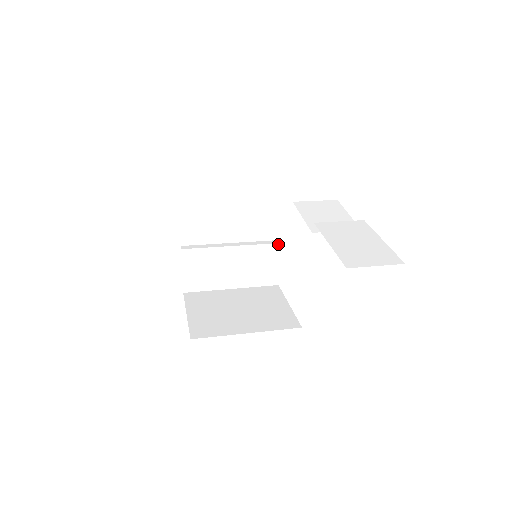
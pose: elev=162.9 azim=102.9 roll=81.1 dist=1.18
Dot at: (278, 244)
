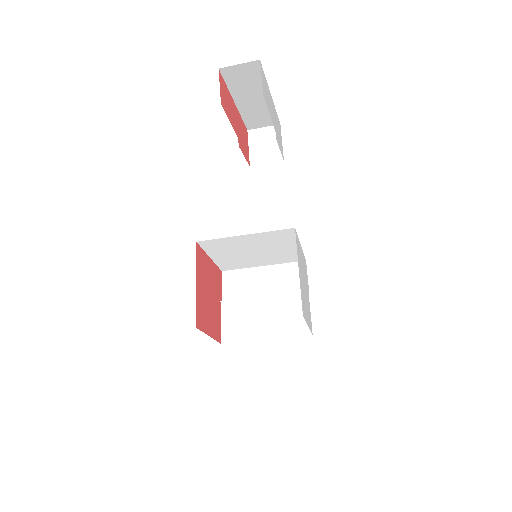
Dot at: occluded
